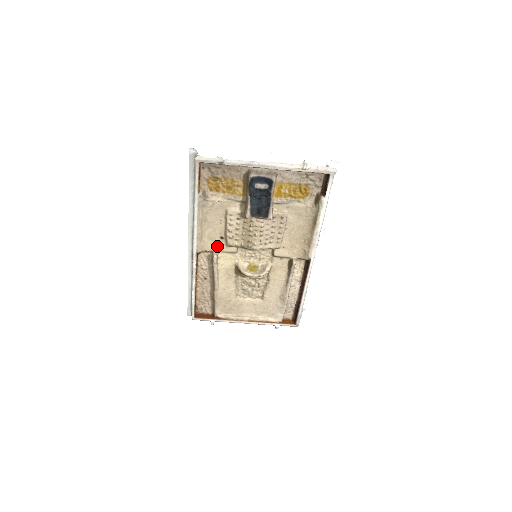
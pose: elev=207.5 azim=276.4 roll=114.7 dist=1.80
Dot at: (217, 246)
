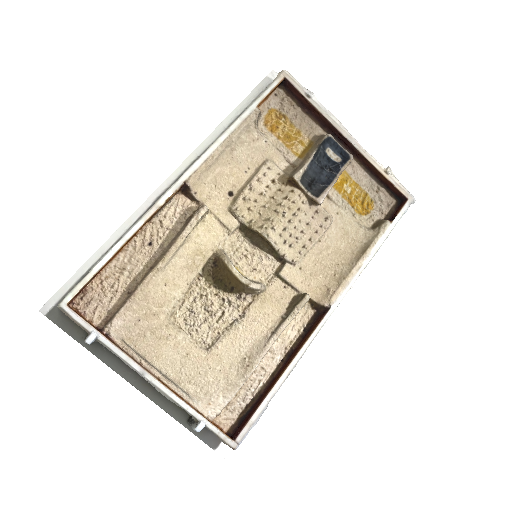
Dot at: (215, 201)
